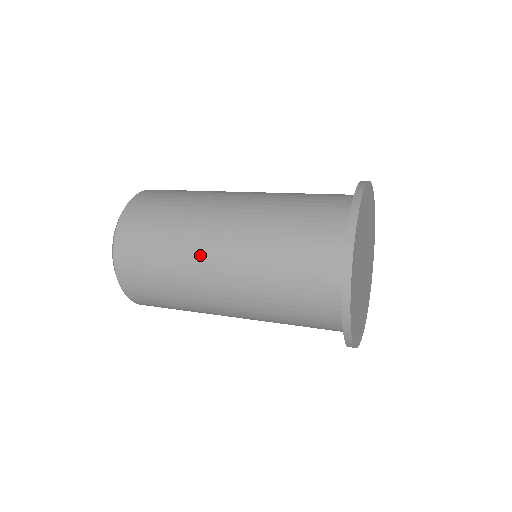
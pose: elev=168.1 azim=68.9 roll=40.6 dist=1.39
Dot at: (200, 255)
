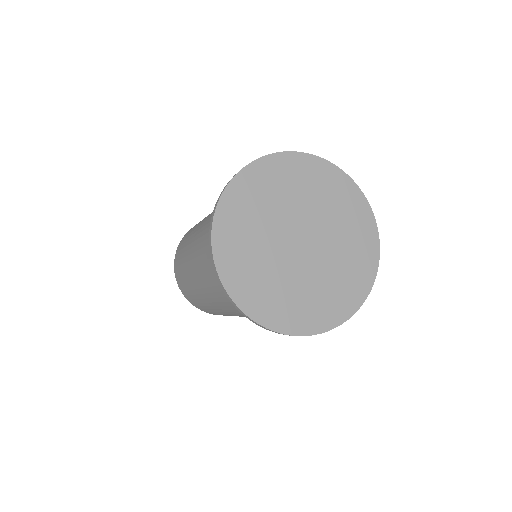
Dot at: occluded
